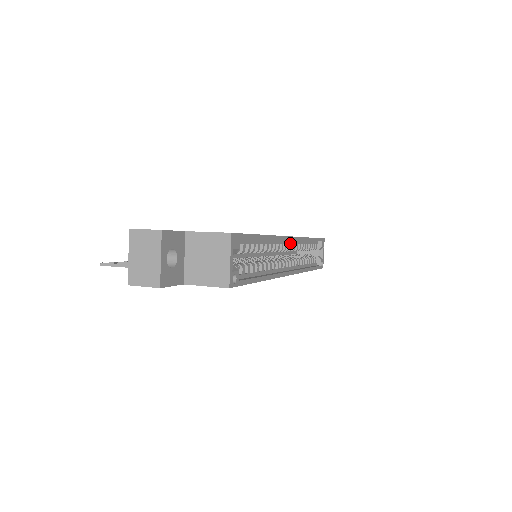
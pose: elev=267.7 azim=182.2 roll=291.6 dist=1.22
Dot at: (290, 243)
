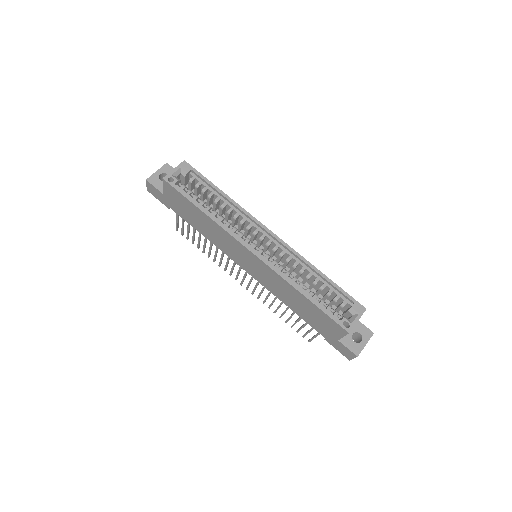
Dot at: (274, 242)
